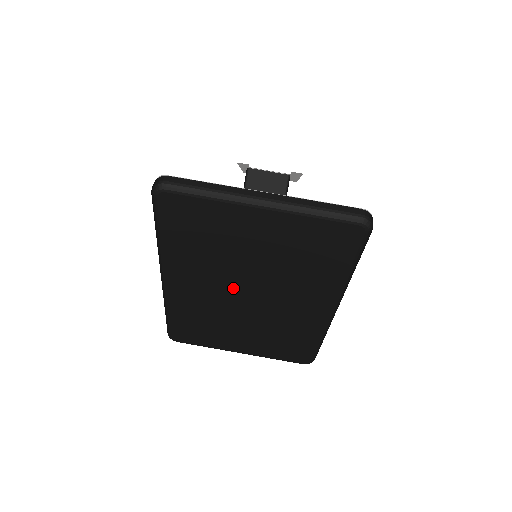
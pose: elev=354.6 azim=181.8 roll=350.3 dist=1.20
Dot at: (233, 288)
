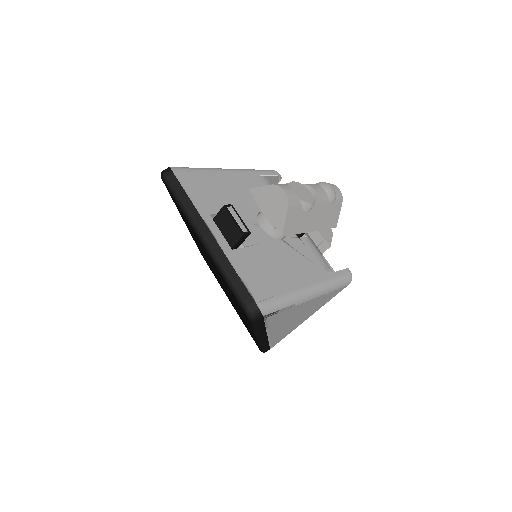
Dot at: occluded
